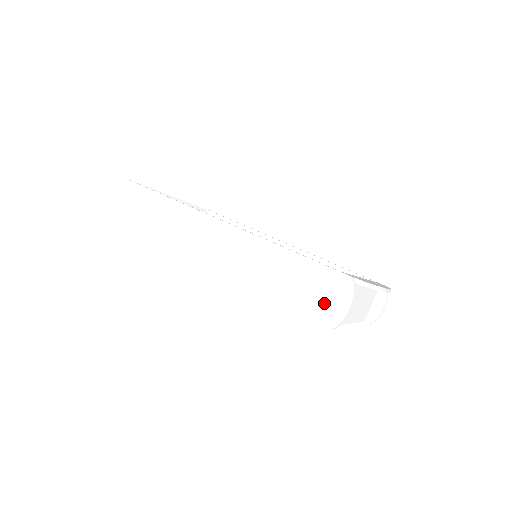
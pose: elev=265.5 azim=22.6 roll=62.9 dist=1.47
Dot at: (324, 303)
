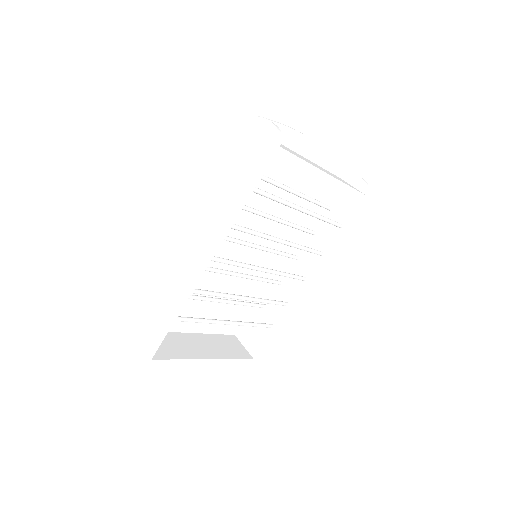
Dot at: (260, 142)
